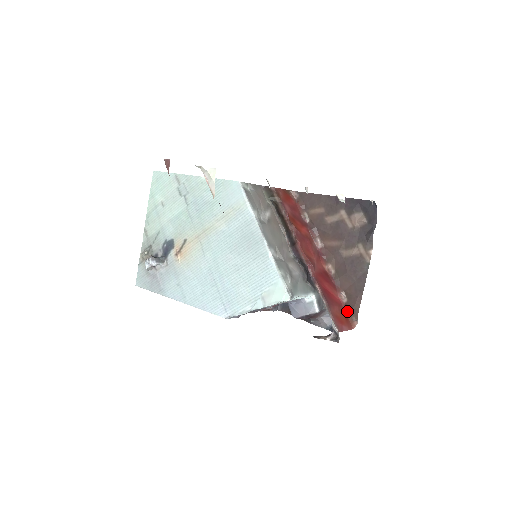
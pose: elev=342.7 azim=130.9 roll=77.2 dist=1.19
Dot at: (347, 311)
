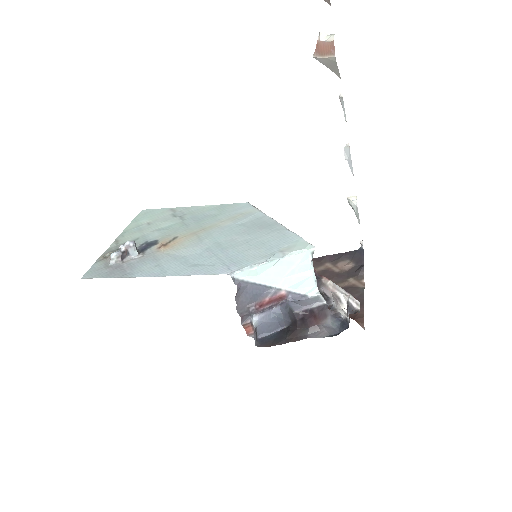
Dot at: (351, 318)
